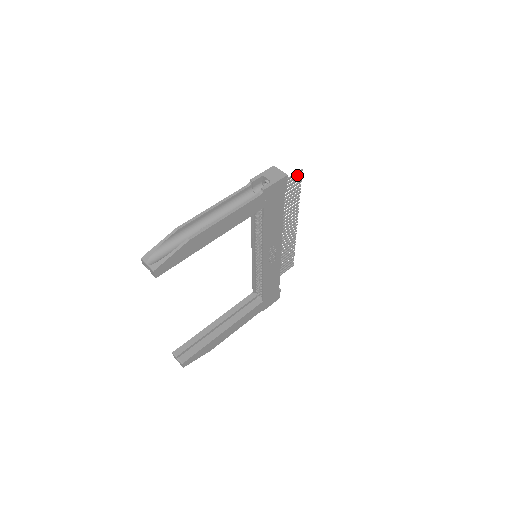
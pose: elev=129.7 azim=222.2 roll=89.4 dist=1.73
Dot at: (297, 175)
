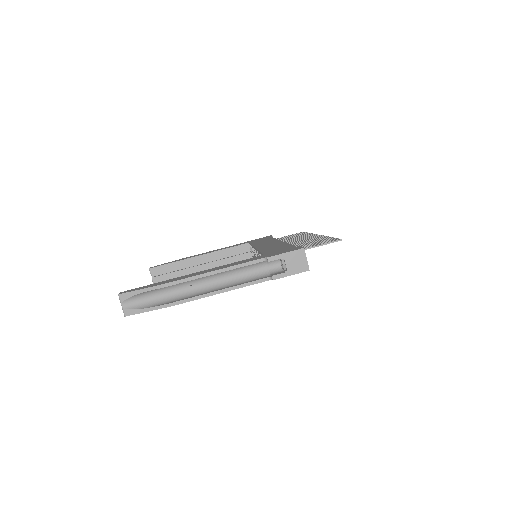
Dot at: (333, 240)
